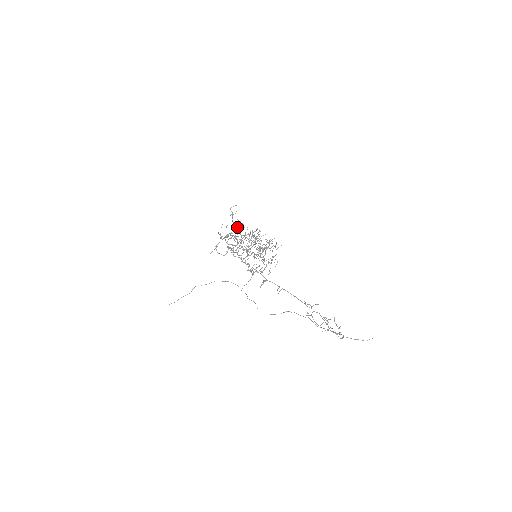
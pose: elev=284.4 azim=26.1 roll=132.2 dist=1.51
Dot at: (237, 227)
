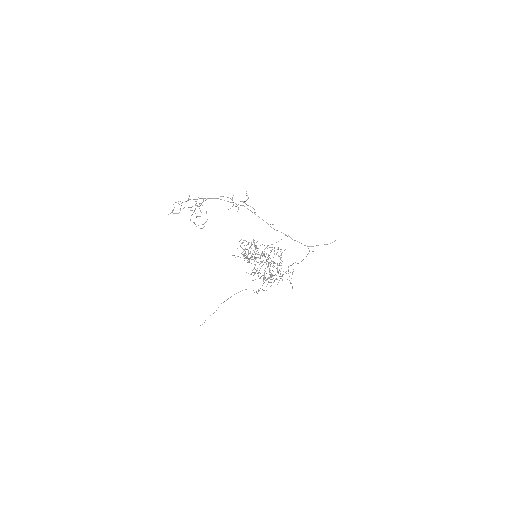
Dot at: occluded
